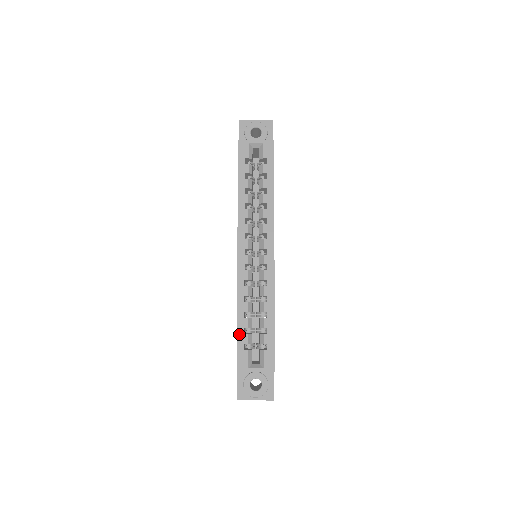
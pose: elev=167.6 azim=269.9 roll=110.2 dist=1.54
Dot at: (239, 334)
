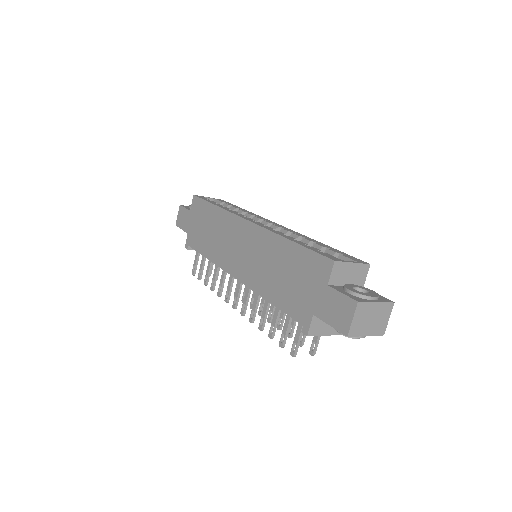
Dot at: (305, 246)
